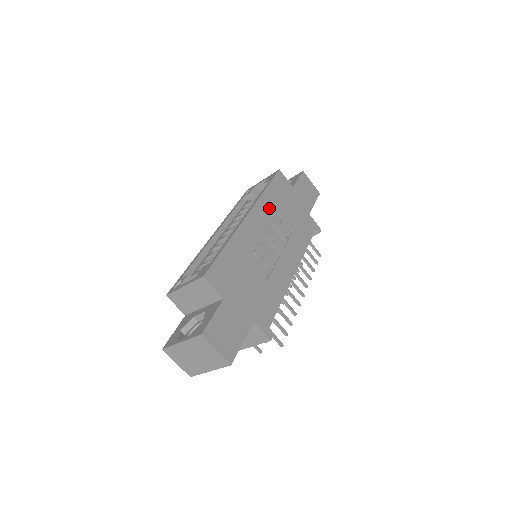
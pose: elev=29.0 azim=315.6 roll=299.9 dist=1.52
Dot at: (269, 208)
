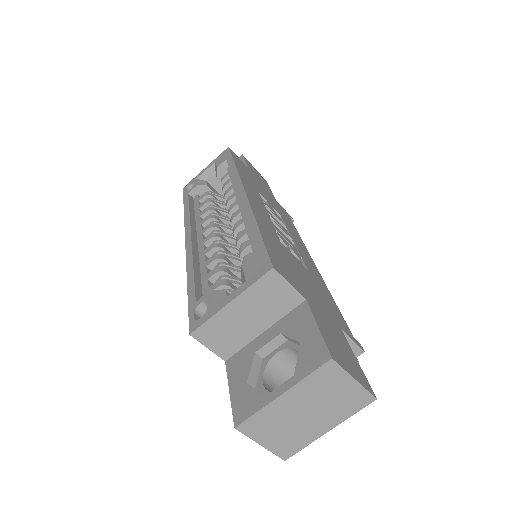
Dot at: (252, 187)
